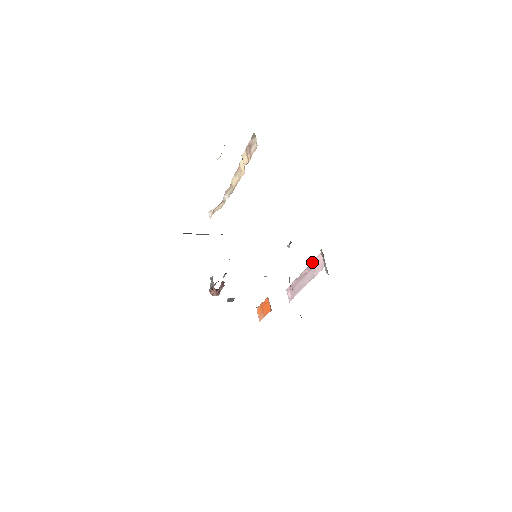
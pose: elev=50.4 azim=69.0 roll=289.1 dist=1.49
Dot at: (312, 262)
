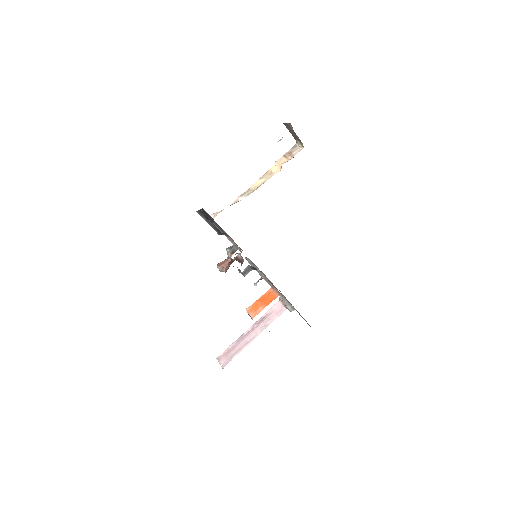
Dot at: (264, 315)
